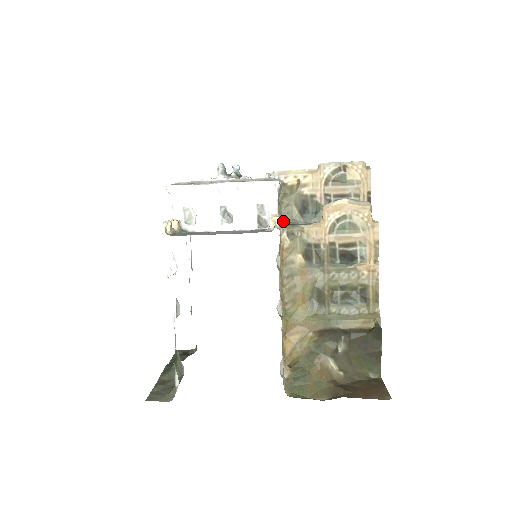
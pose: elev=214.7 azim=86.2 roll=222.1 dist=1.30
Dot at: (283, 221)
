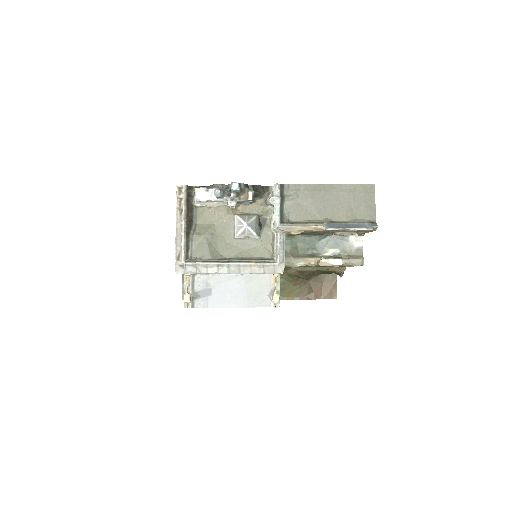
Dot at: occluded
